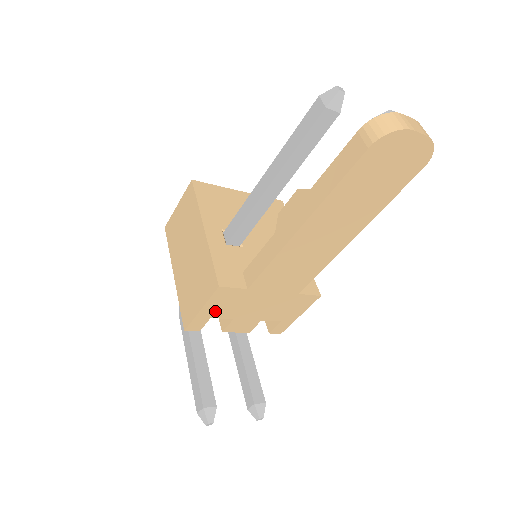
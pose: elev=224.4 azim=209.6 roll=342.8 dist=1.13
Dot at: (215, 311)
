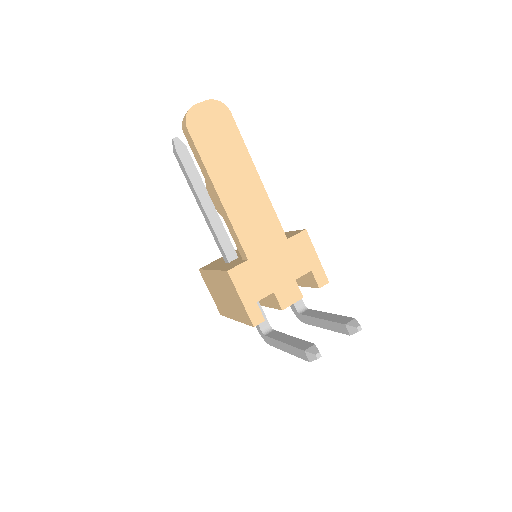
Dot at: (252, 294)
